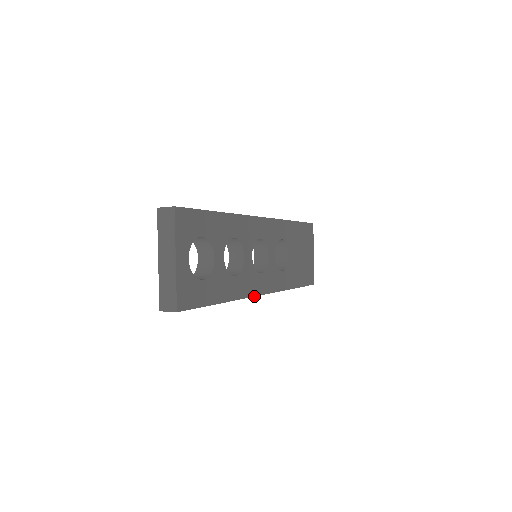
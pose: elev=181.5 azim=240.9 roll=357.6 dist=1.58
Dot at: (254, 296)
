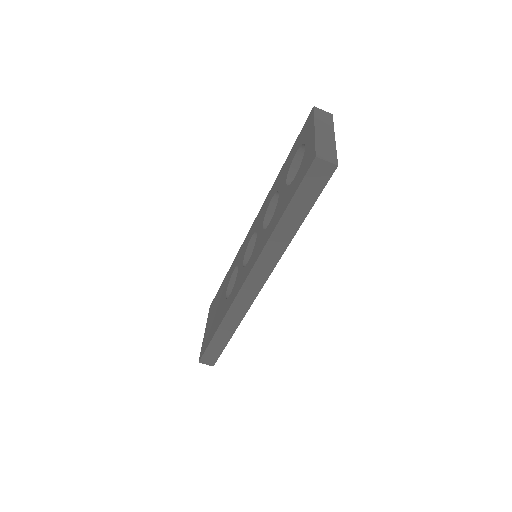
Dot at: (270, 274)
